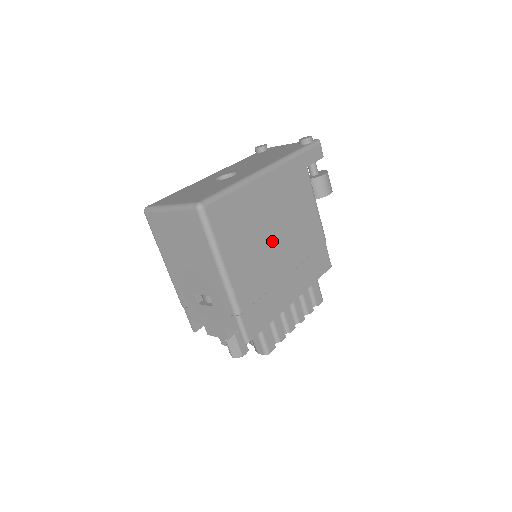
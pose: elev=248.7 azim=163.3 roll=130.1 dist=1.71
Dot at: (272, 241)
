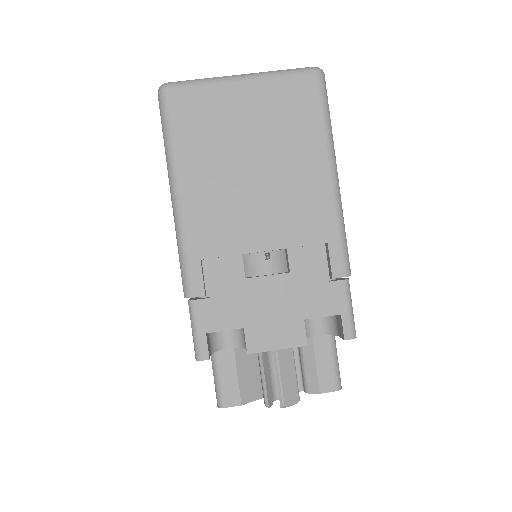
Dot at: occluded
